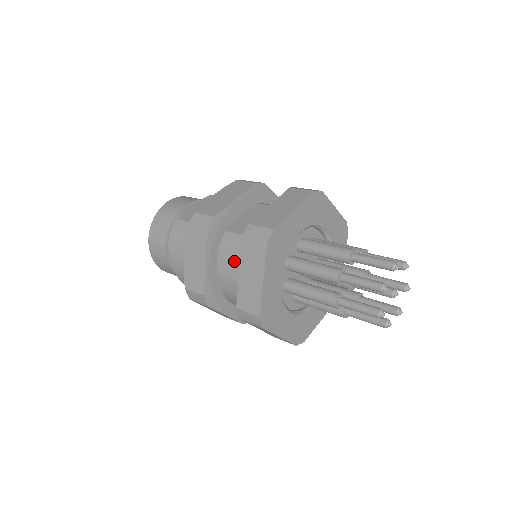
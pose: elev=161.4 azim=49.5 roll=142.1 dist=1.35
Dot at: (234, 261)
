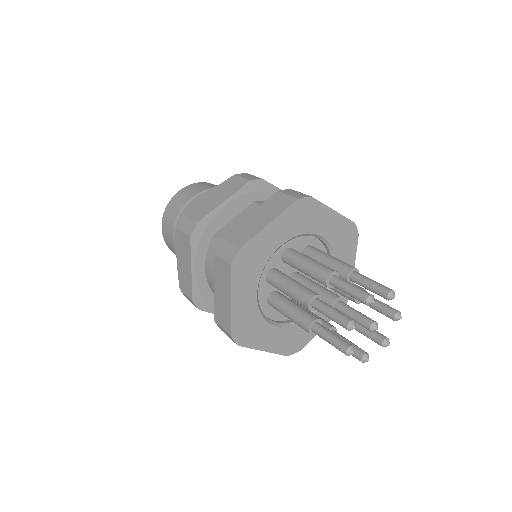
Dot at: occluded
